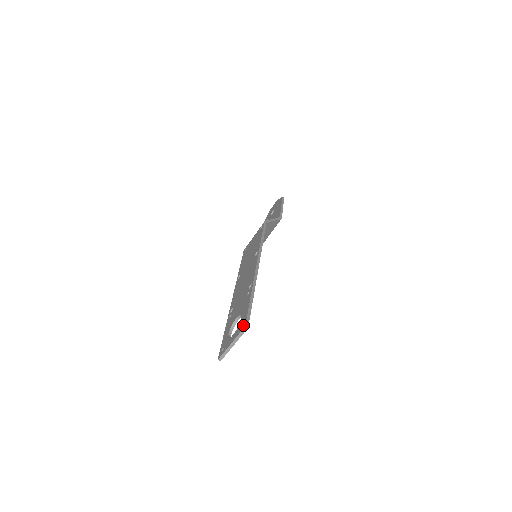
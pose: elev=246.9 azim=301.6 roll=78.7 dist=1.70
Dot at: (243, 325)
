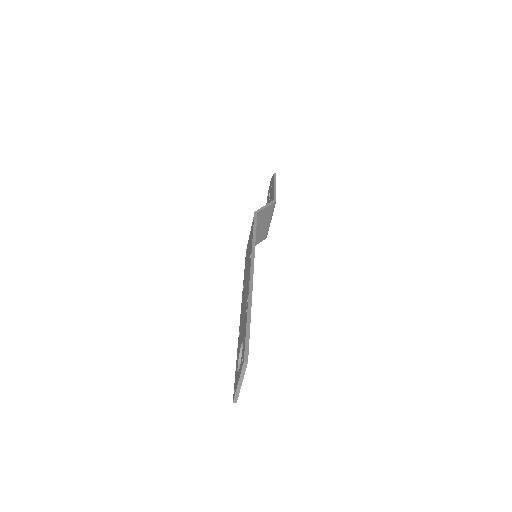
Dot at: (242, 359)
